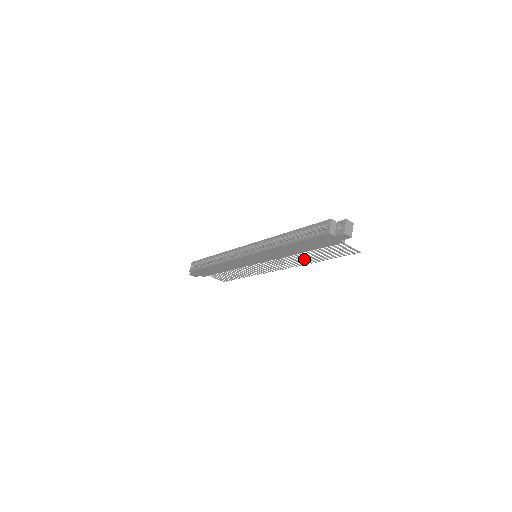
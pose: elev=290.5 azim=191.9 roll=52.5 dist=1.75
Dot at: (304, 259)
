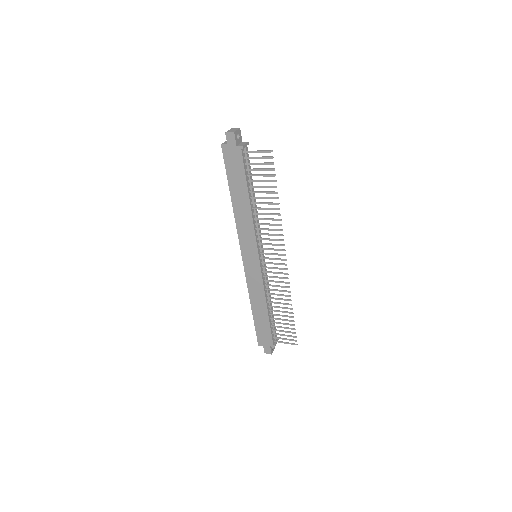
Dot at: (269, 214)
